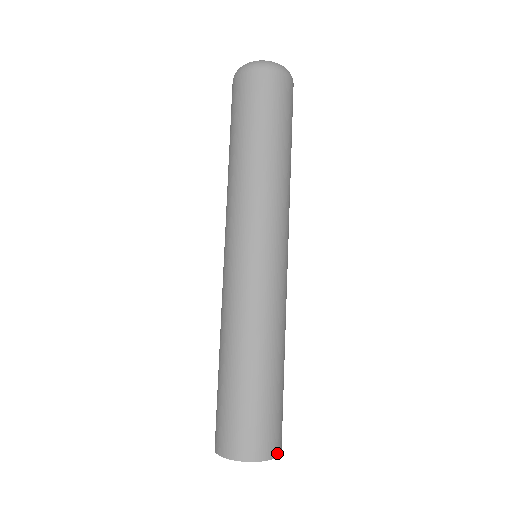
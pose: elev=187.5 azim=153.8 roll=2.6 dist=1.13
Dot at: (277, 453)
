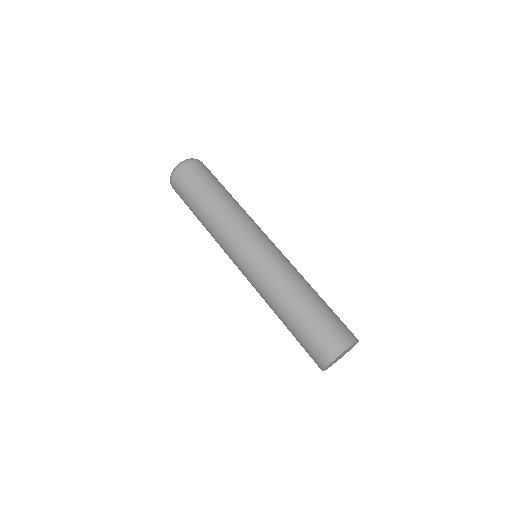
Dot at: occluded
